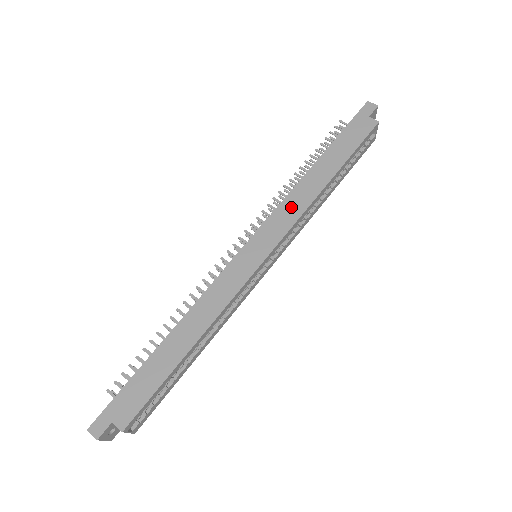
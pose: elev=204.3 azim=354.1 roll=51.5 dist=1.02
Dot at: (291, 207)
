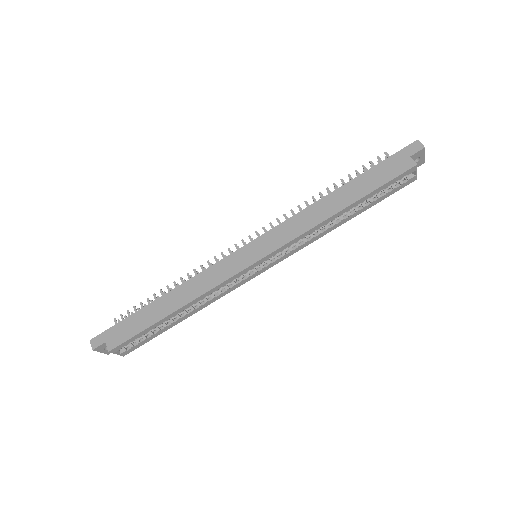
Dot at: (297, 224)
